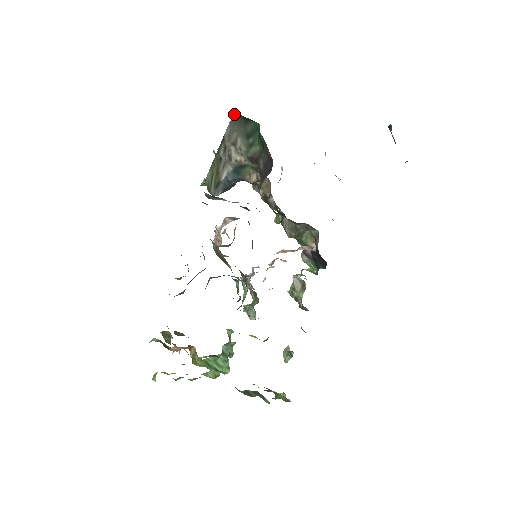
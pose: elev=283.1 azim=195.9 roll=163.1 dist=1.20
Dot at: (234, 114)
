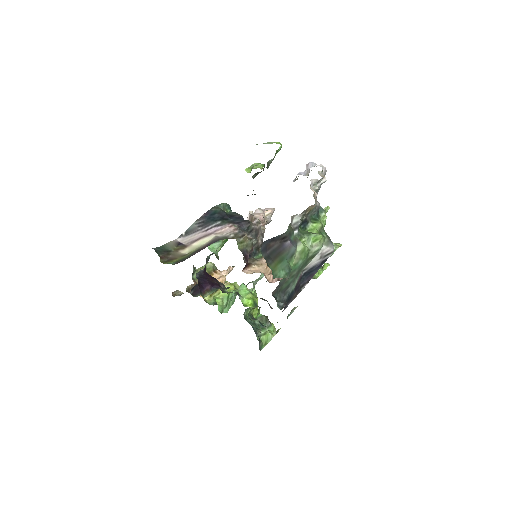
Dot at: occluded
